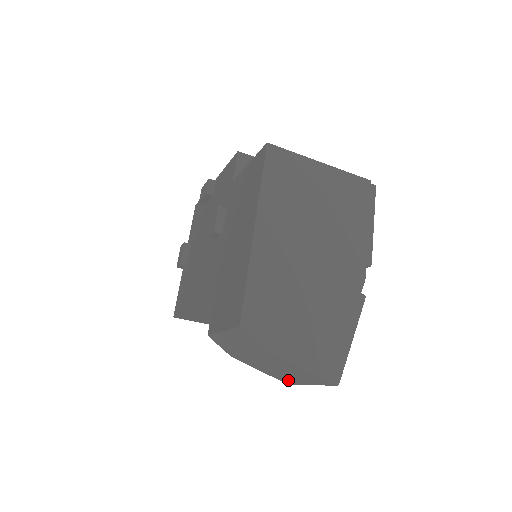
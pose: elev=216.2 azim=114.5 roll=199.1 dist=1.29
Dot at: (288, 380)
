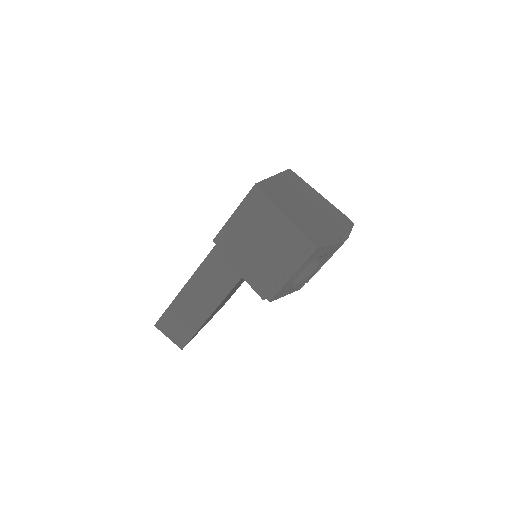
Dot at: (269, 282)
